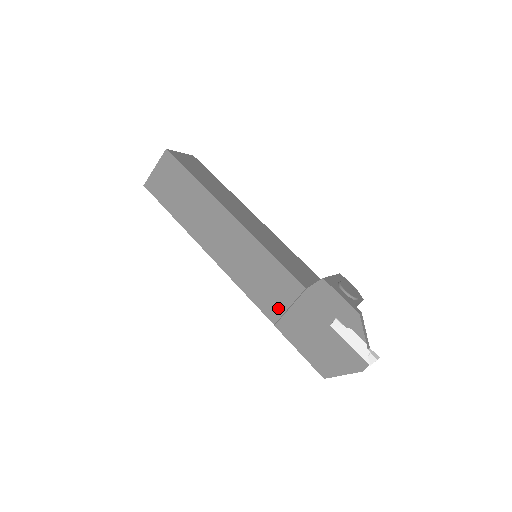
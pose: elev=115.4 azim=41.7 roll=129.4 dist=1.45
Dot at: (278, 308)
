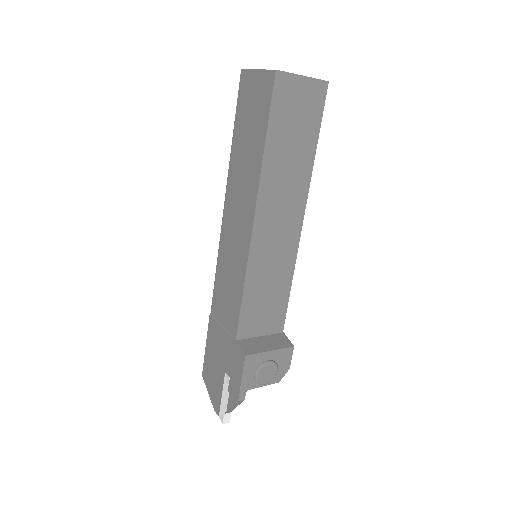
Dot at: (219, 313)
